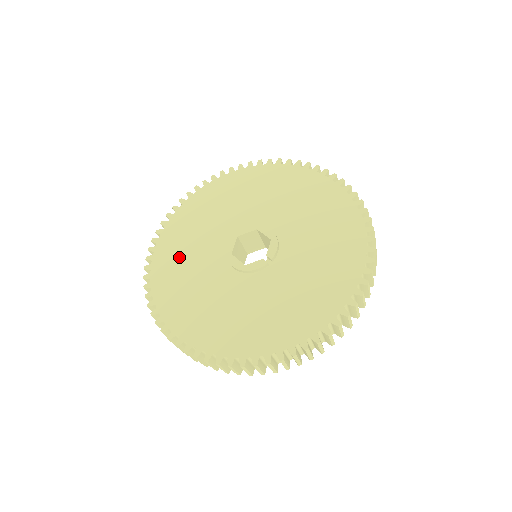
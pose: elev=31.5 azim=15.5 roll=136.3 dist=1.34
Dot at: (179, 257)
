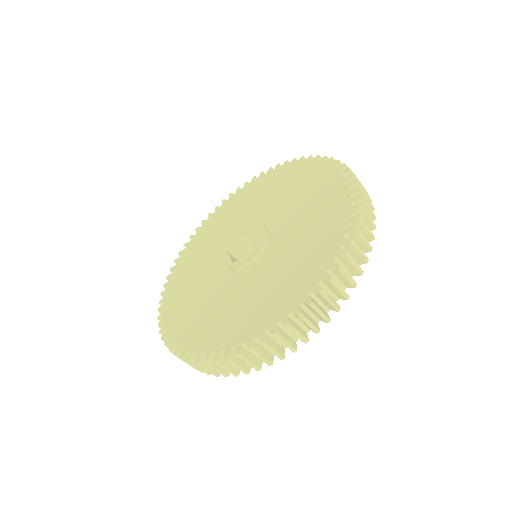
Dot at: (190, 309)
